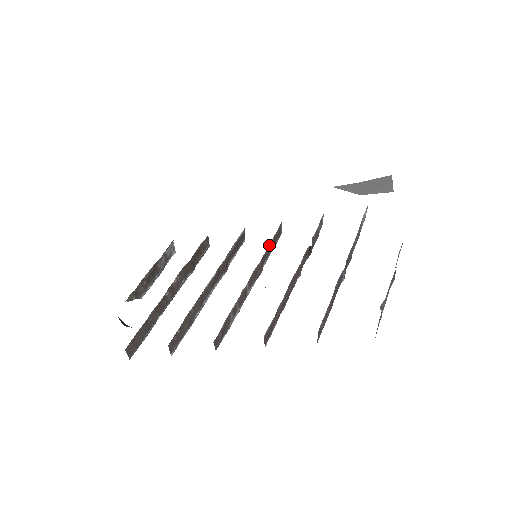
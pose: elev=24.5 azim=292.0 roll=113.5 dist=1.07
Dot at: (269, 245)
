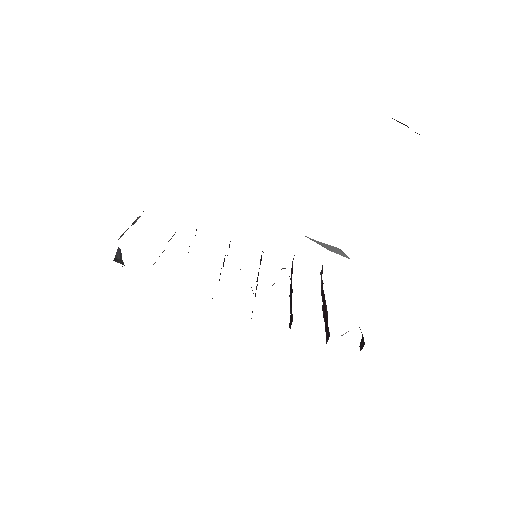
Dot at: occluded
